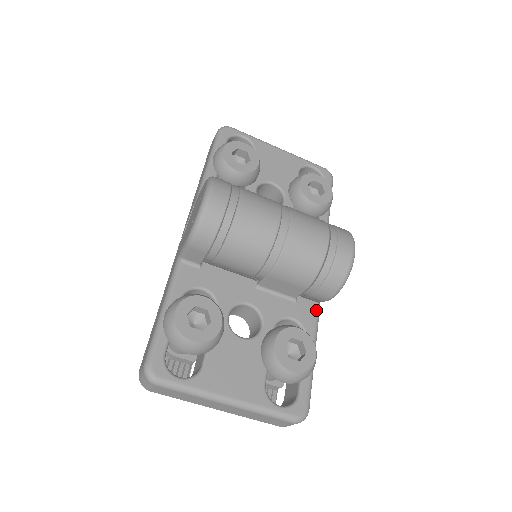
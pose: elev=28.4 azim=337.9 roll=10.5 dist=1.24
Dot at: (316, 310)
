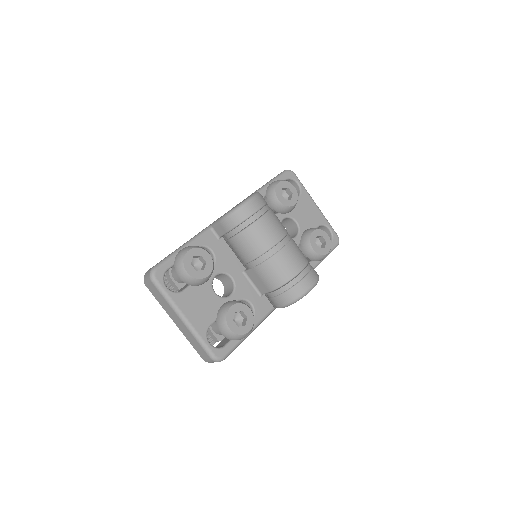
Dot at: (269, 310)
